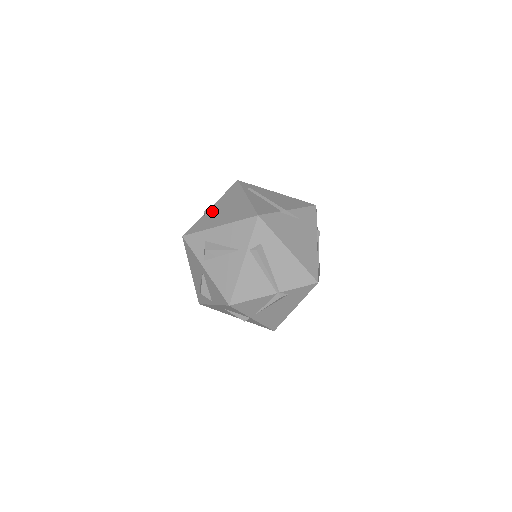
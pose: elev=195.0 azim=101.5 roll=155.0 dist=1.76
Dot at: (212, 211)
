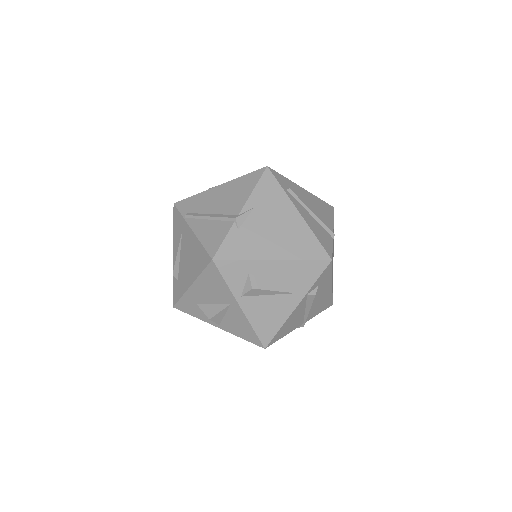
Dot at: (248, 222)
